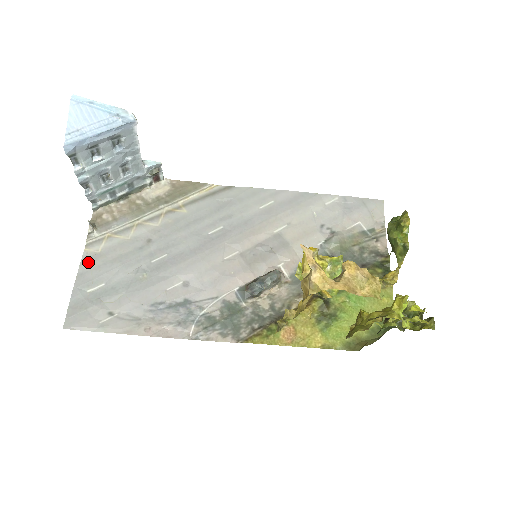
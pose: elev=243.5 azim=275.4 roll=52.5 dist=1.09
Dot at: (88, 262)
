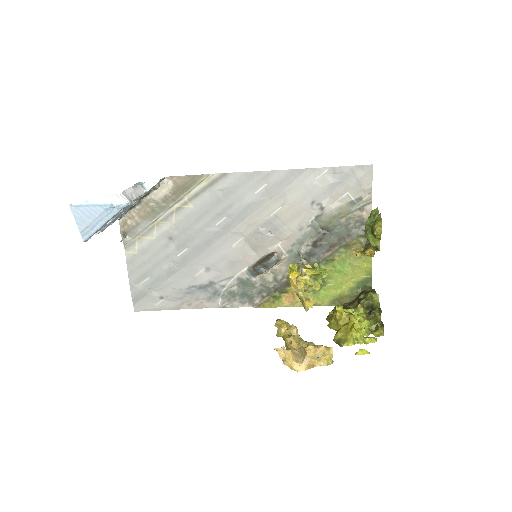
Dot at: (132, 263)
